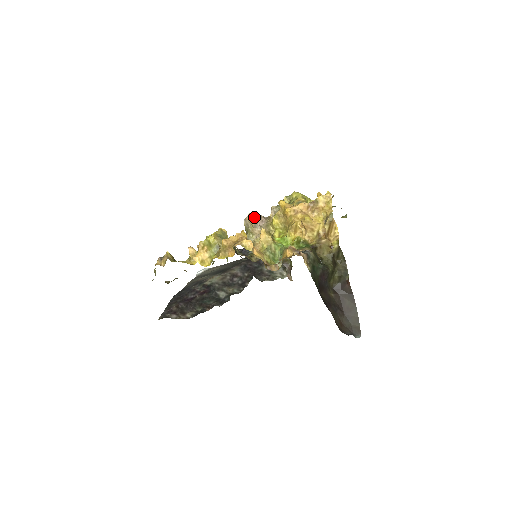
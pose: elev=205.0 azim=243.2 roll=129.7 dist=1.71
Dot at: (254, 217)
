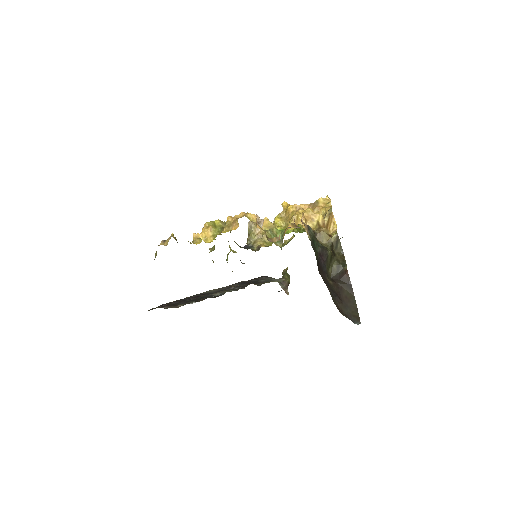
Dot at: (258, 218)
